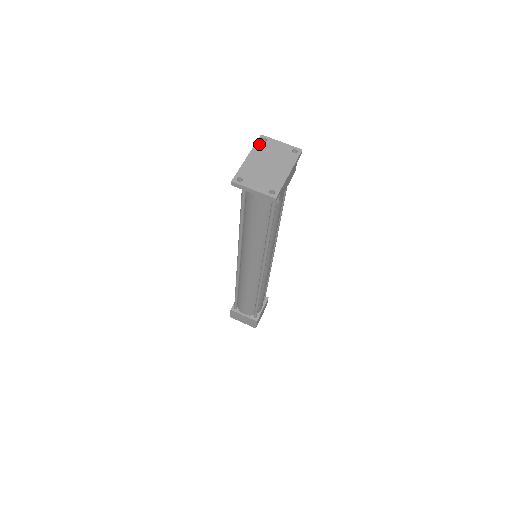
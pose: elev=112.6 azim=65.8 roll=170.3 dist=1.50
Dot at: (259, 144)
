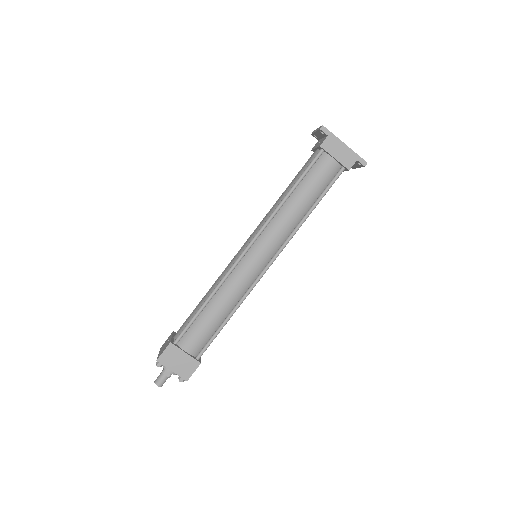
Dot at: occluded
